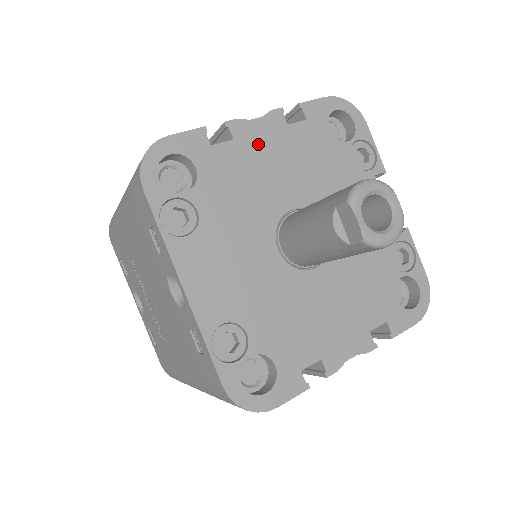
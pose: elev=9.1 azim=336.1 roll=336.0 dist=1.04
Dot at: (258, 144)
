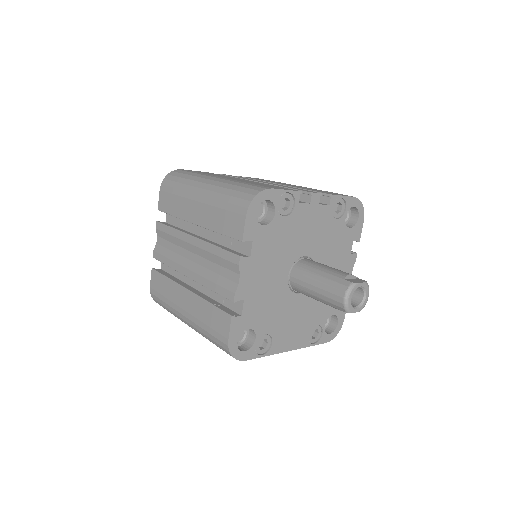
Dot at: (252, 284)
